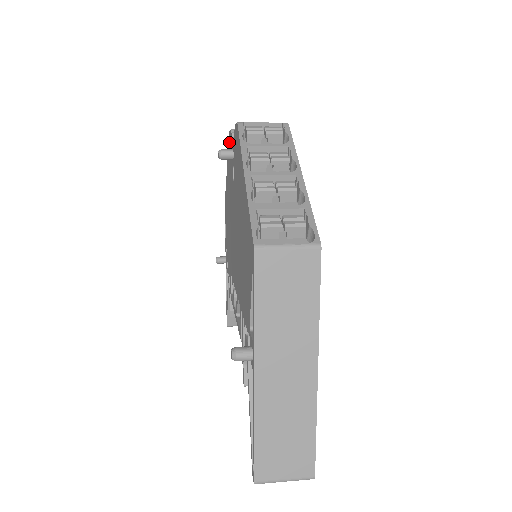
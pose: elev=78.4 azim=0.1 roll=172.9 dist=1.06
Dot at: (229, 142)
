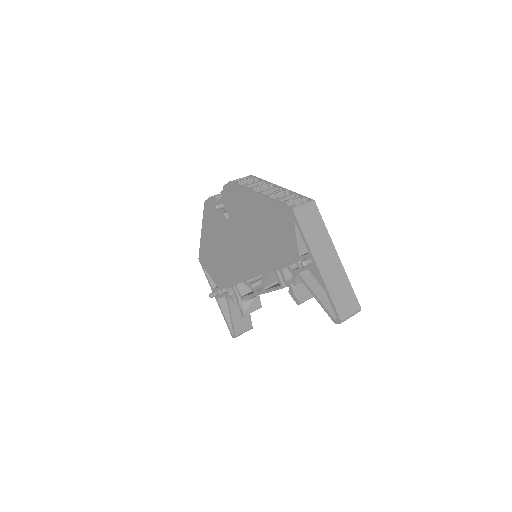
Dot at: (206, 208)
